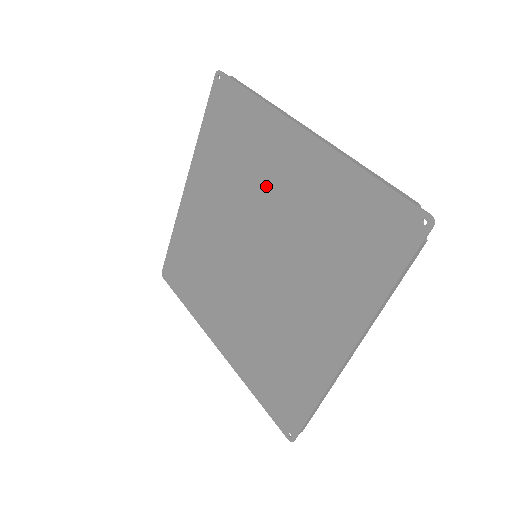
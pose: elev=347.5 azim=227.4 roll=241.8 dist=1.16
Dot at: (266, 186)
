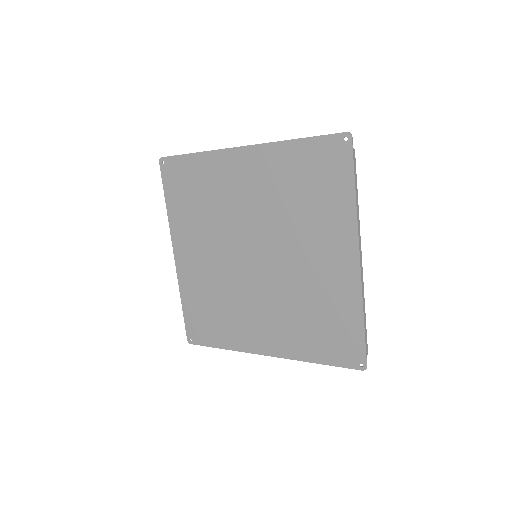
Dot at: (304, 242)
